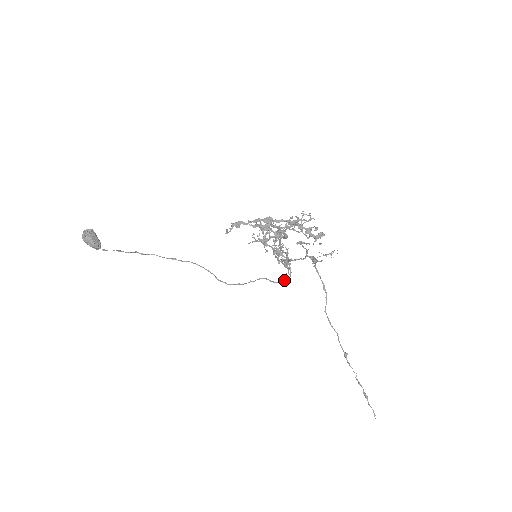
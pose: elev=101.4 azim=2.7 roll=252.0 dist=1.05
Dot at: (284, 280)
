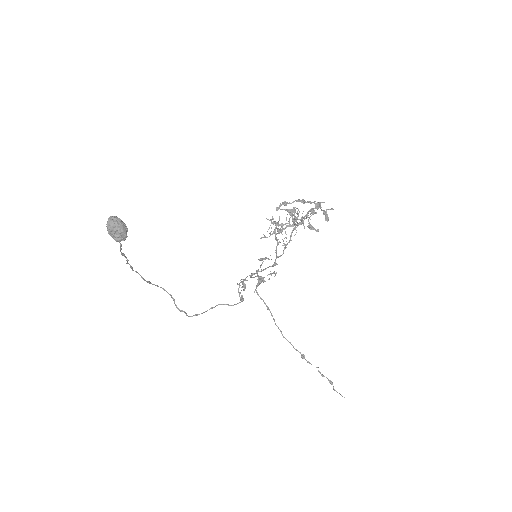
Dot at: (243, 300)
